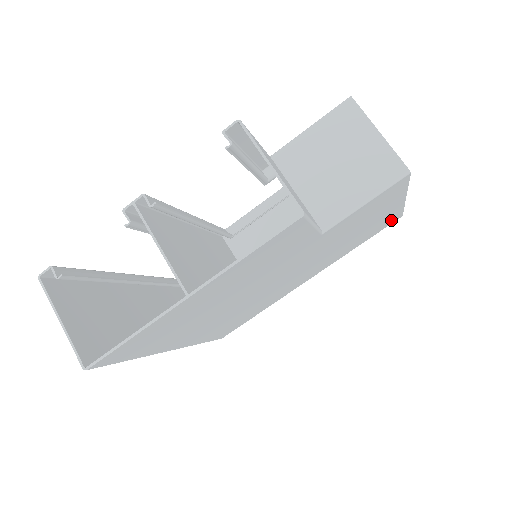
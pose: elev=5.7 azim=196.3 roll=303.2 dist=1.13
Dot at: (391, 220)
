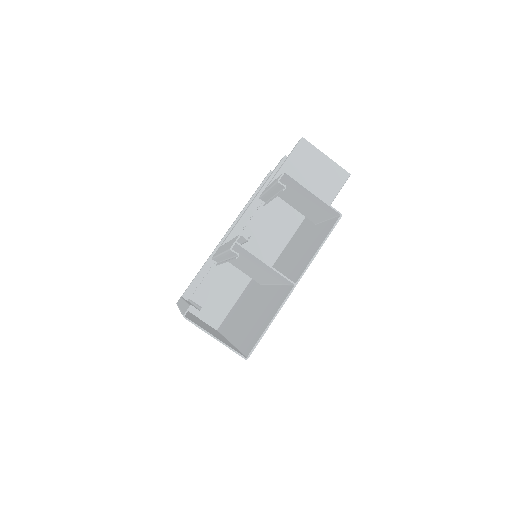
Dot at: occluded
